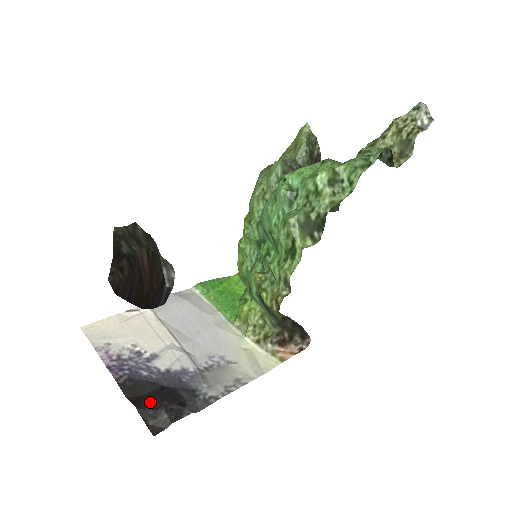
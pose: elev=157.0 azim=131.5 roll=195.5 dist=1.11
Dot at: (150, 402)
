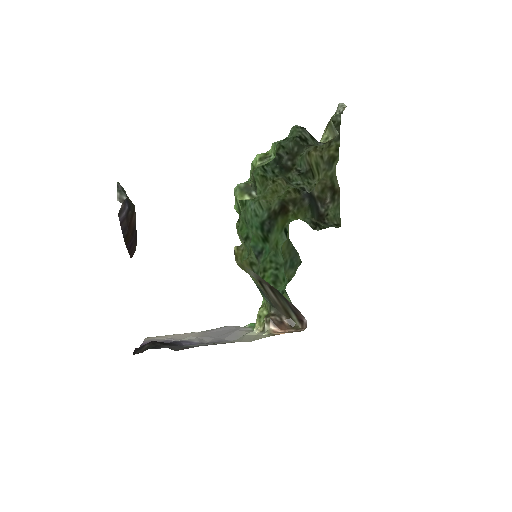
Dot at: occluded
